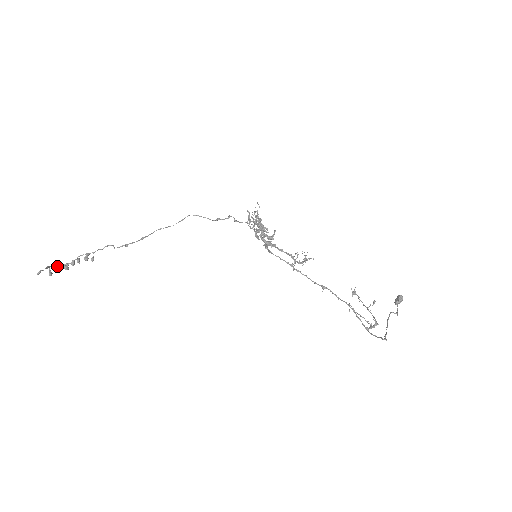
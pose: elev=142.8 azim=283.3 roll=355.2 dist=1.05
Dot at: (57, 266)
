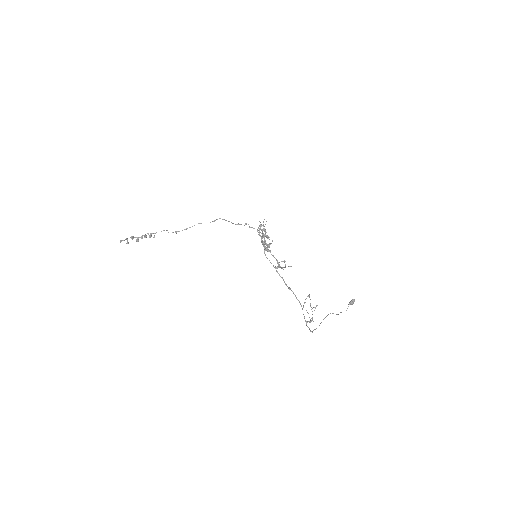
Dot at: (132, 238)
